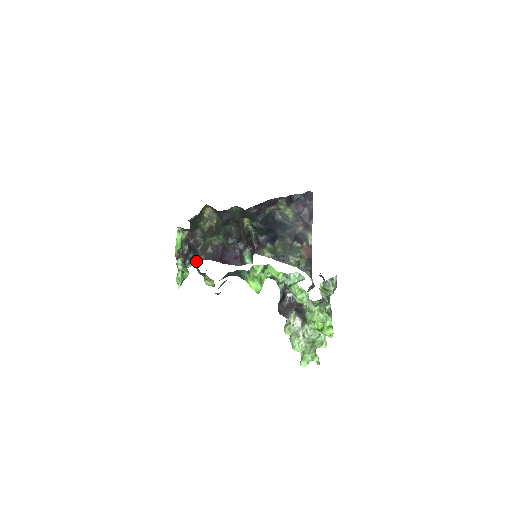
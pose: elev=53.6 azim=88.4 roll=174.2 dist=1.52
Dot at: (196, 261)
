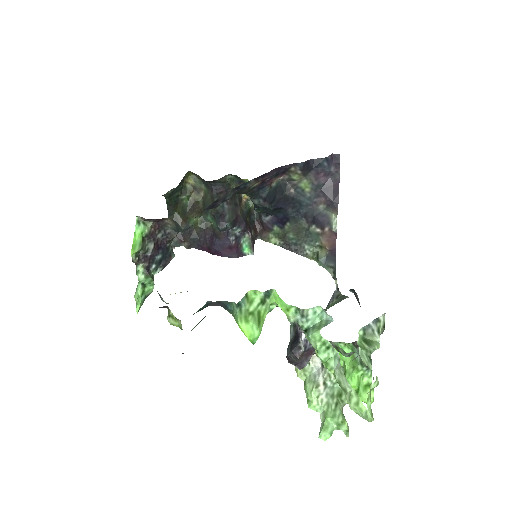
Dot at: (168, 263)
